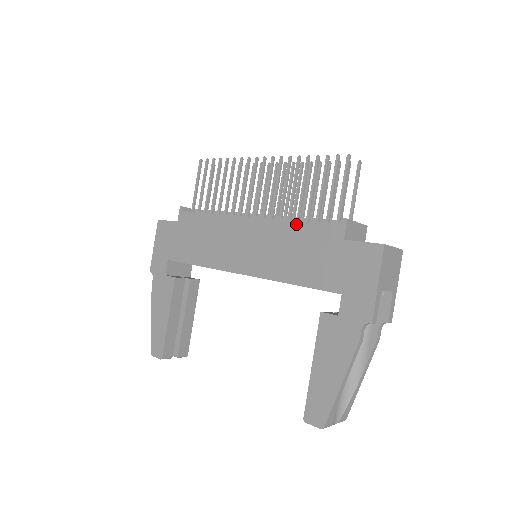
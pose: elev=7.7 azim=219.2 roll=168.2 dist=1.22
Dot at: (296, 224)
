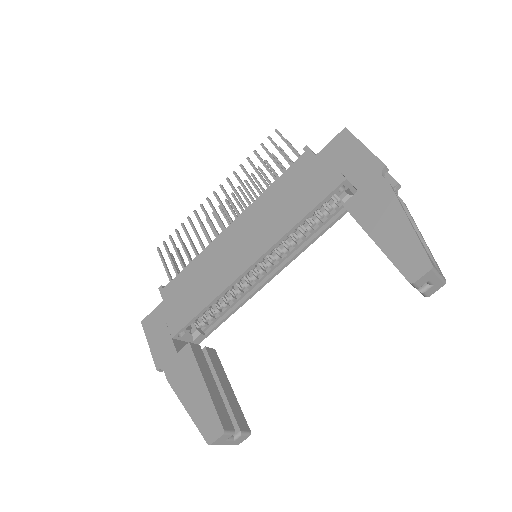
Dot at: (272, 187)
